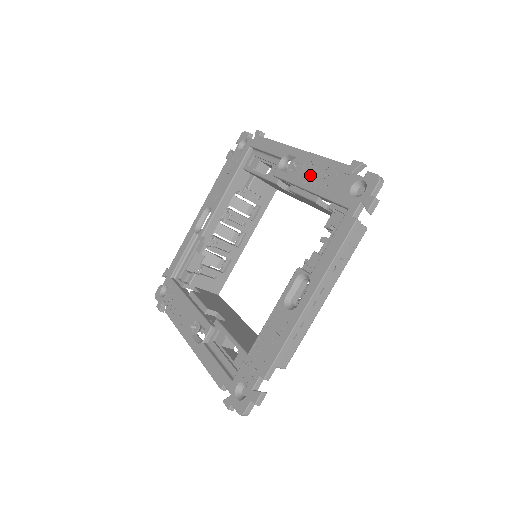
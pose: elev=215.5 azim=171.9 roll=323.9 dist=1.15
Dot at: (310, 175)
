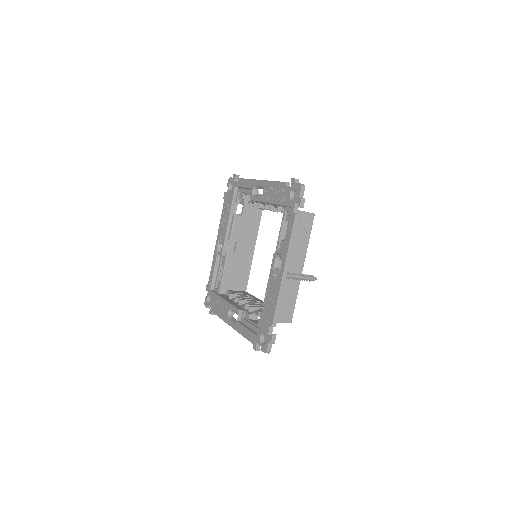
Dot at: (224, 223)
